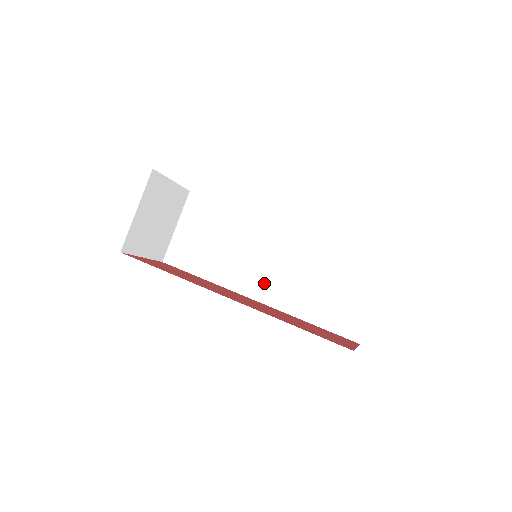
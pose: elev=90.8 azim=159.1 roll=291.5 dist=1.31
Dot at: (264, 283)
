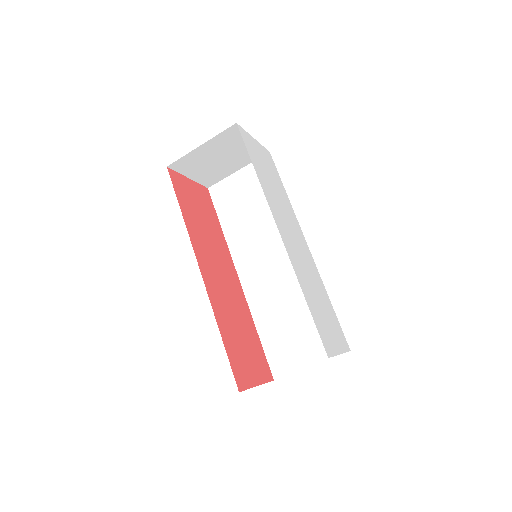
Dot at: (255, 274)
